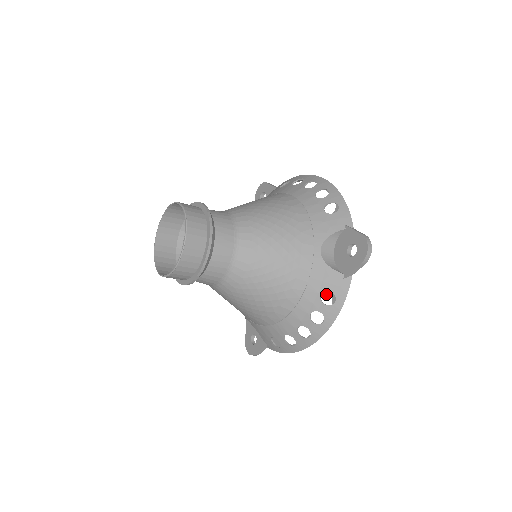
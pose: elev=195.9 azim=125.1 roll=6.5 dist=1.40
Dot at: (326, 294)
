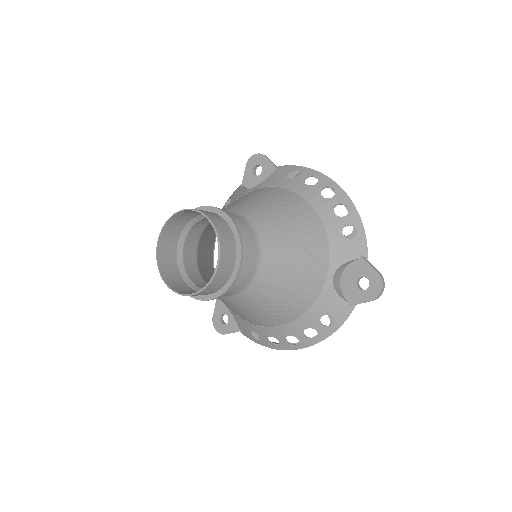
Dot at: occluded
